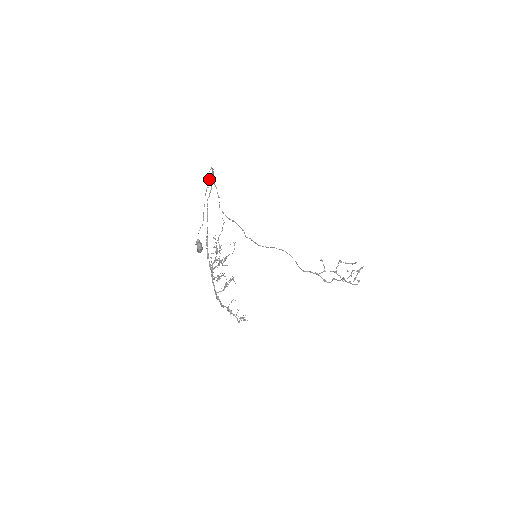
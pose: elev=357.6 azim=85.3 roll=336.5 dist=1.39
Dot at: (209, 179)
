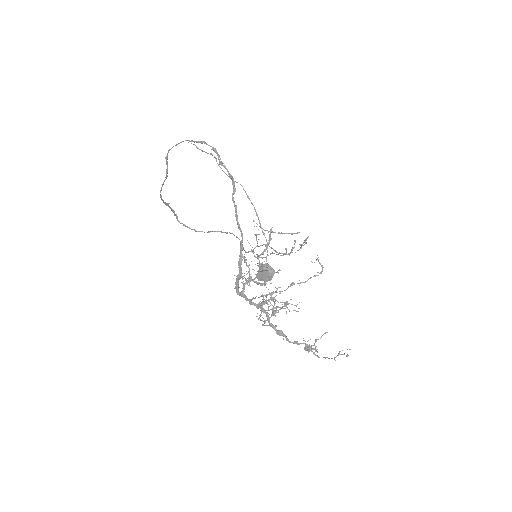
Dot at: occluded
